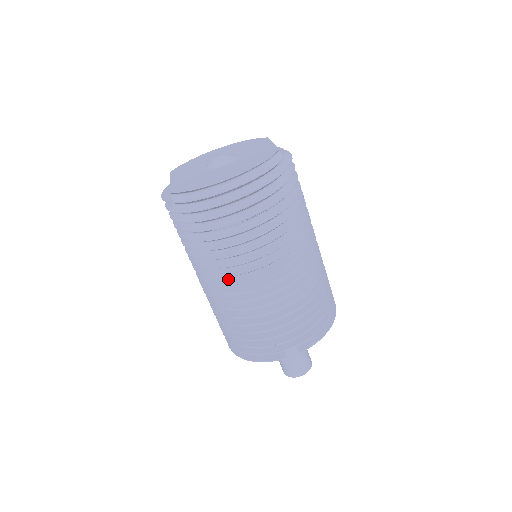
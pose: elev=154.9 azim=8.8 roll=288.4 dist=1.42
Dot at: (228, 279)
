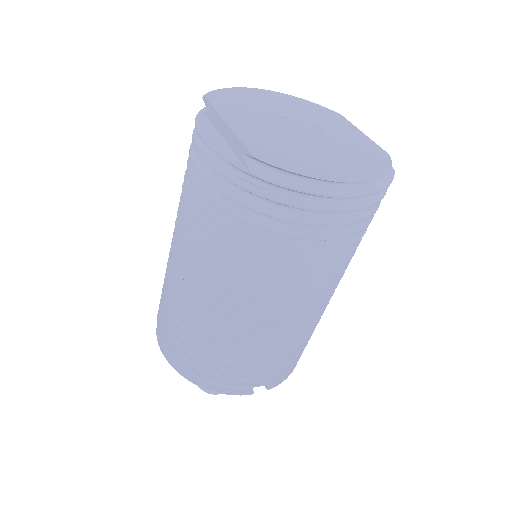
Dot at: (251, 296)
